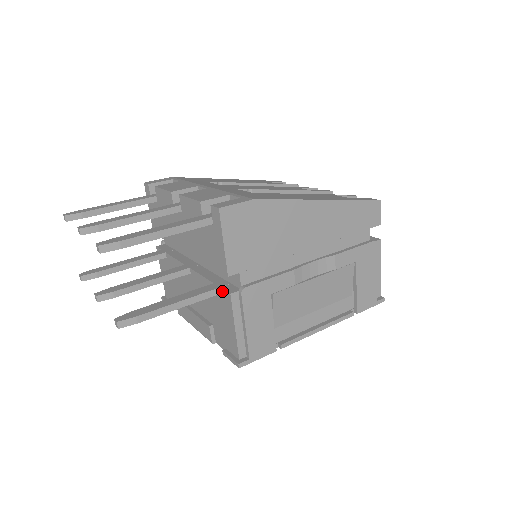
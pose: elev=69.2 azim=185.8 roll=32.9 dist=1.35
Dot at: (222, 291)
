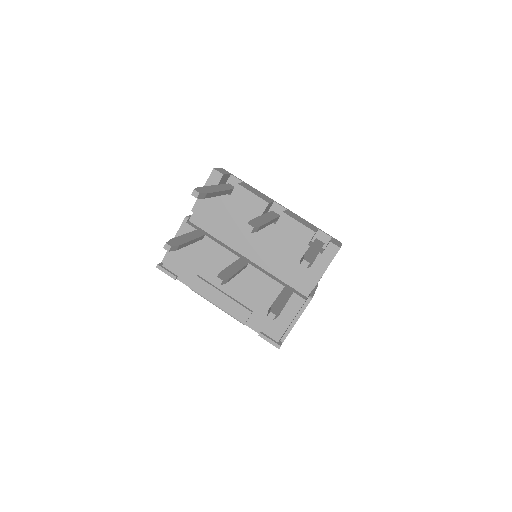
Dot at: (294, 295)
